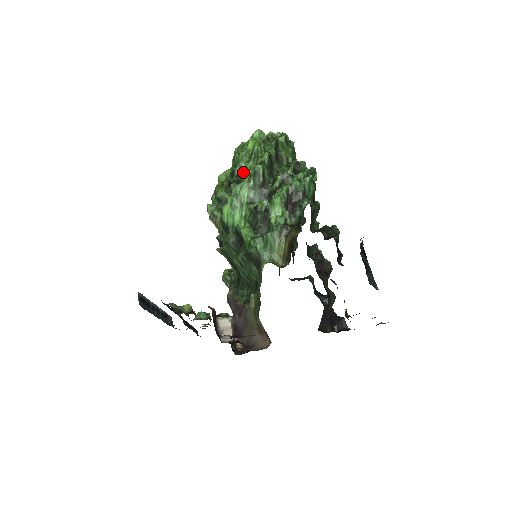
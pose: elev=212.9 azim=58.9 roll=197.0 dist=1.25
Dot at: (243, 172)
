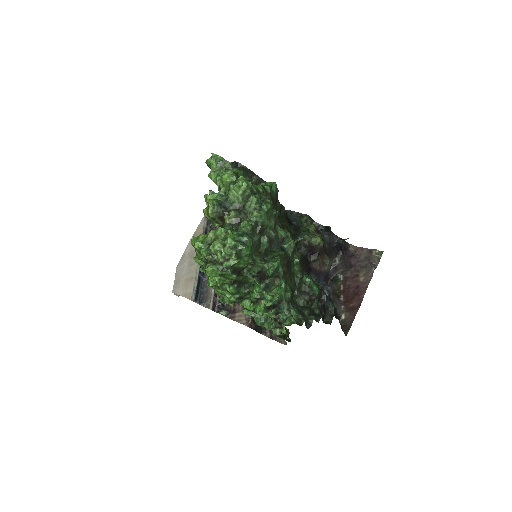
Dot at: (219, 292)
